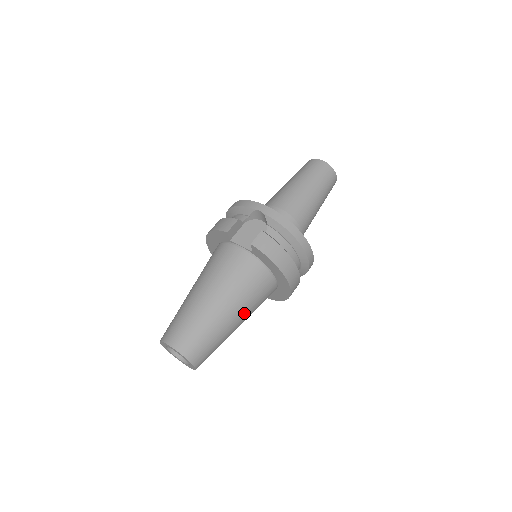
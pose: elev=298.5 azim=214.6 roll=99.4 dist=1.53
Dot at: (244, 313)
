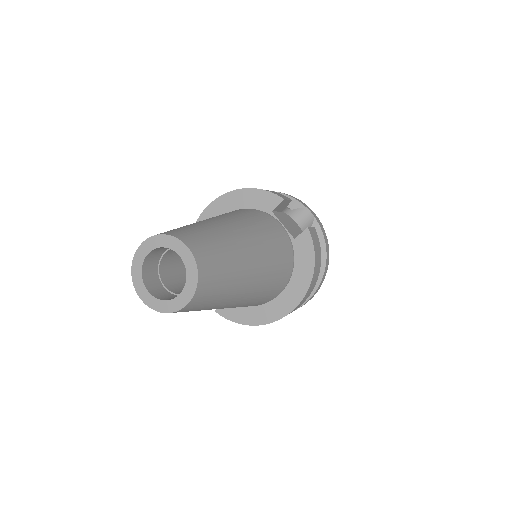
Dot at: (253, 293)
